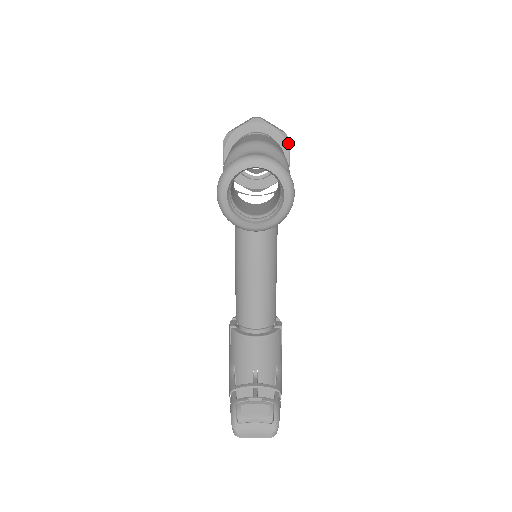
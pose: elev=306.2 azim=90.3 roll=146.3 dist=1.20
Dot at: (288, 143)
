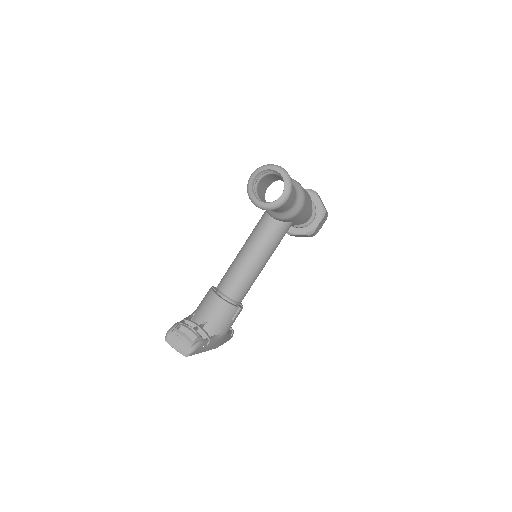
Dot at: (323, 215)
